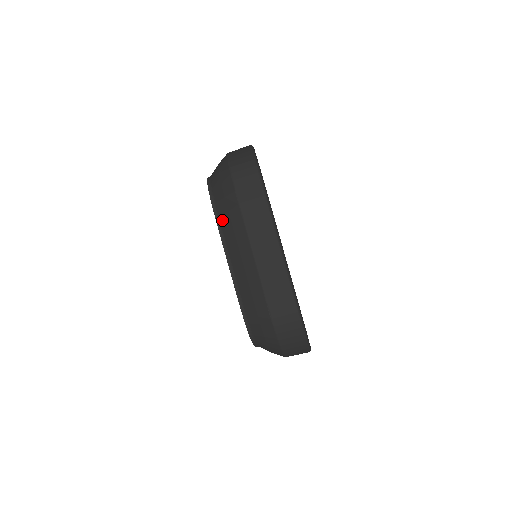
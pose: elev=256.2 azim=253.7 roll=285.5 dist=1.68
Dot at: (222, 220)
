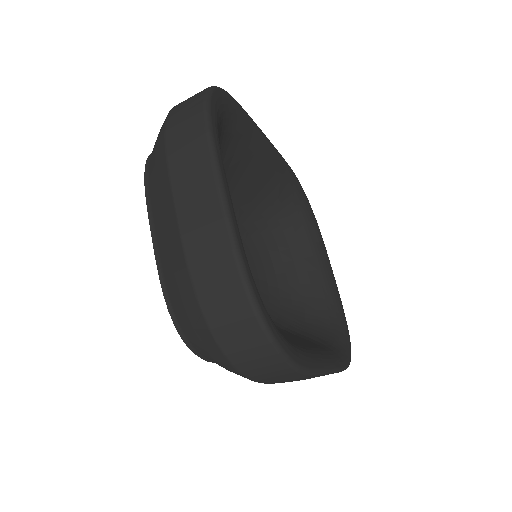
Dot at: occluded
